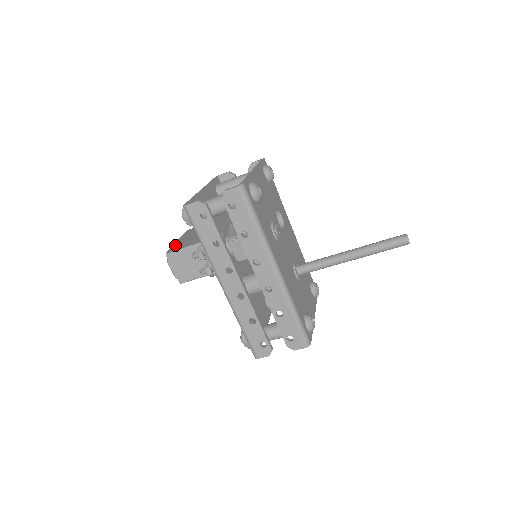
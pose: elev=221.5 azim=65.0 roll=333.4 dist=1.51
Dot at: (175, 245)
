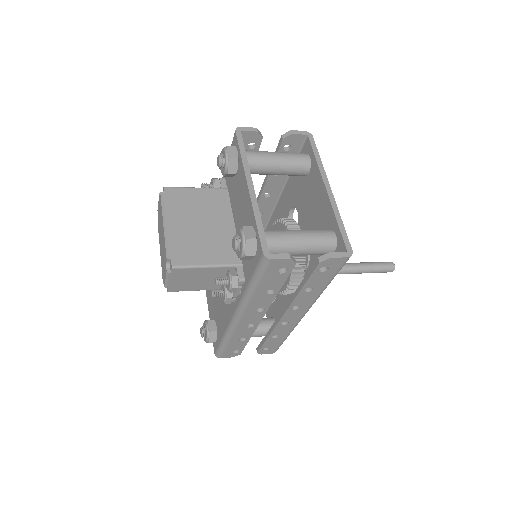
Dot at: (175, 242)
